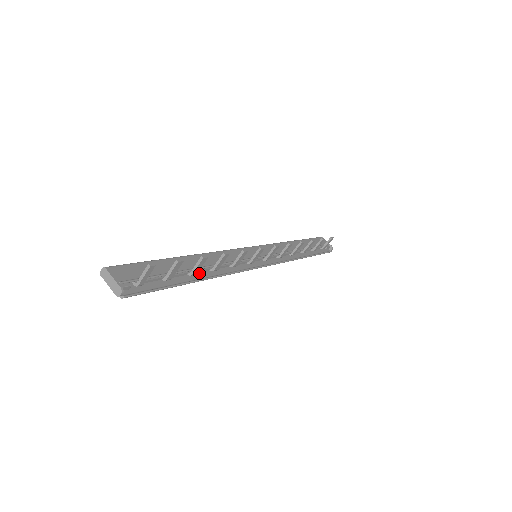
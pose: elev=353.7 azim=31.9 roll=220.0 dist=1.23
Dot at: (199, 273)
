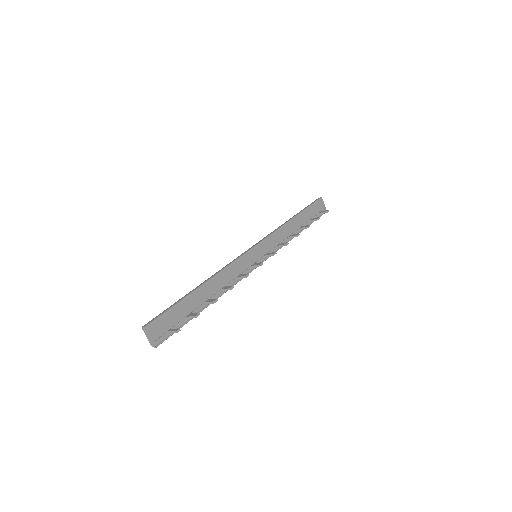
Dot at: (208, 296)
